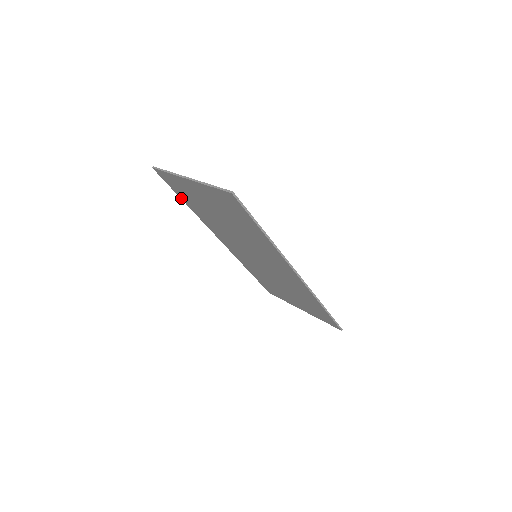
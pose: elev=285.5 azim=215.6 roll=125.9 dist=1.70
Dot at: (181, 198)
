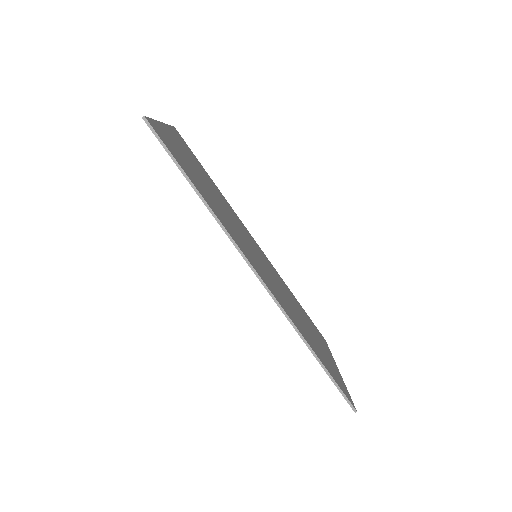
Dot at: occluded
